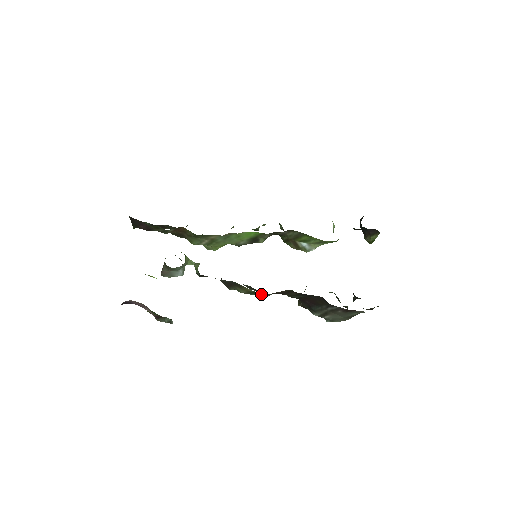
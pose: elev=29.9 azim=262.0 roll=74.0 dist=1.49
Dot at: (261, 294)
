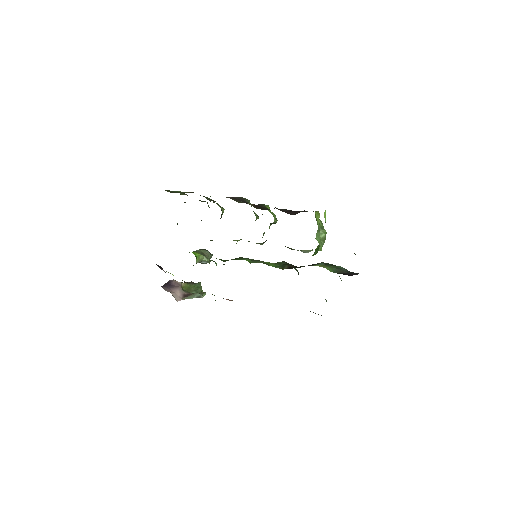
Dot at: occluded
